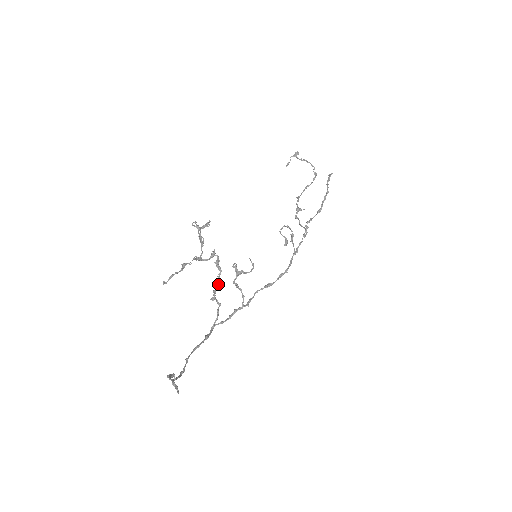
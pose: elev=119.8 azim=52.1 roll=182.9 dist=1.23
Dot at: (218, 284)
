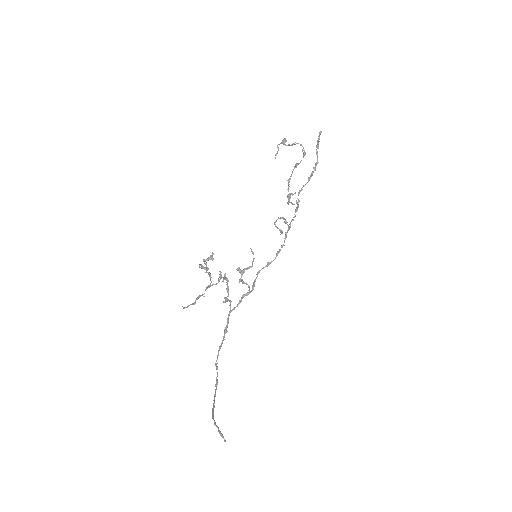
Dot at: (228, 292)
